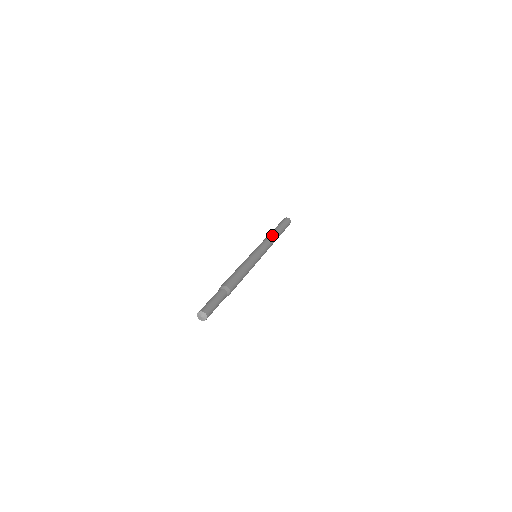
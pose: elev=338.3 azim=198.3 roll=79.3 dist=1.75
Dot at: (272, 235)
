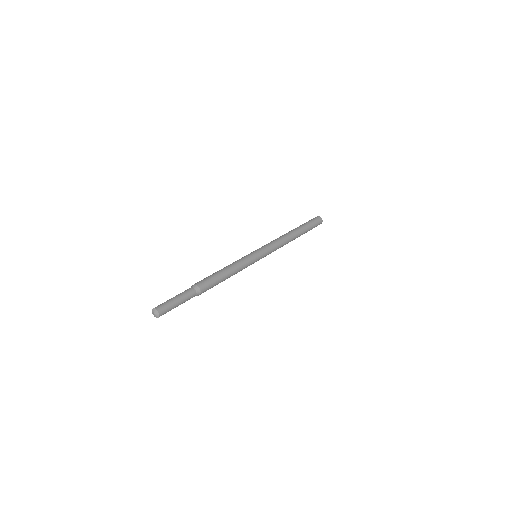
Dot at: (288, 236)
